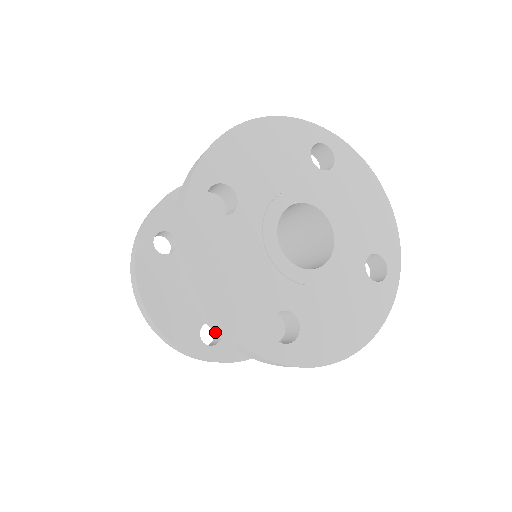
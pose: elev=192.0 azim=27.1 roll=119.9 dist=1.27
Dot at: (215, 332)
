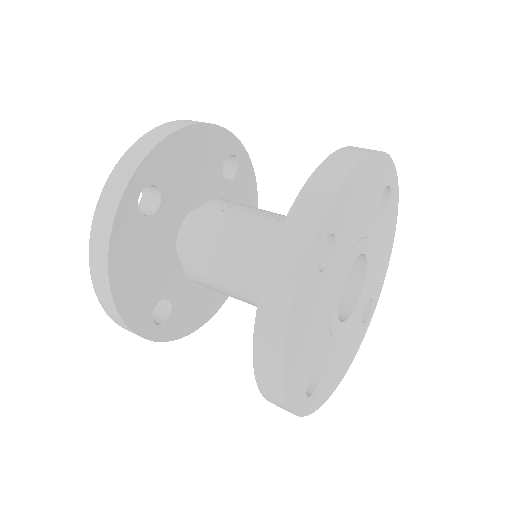
Dot at: (259, 384)
